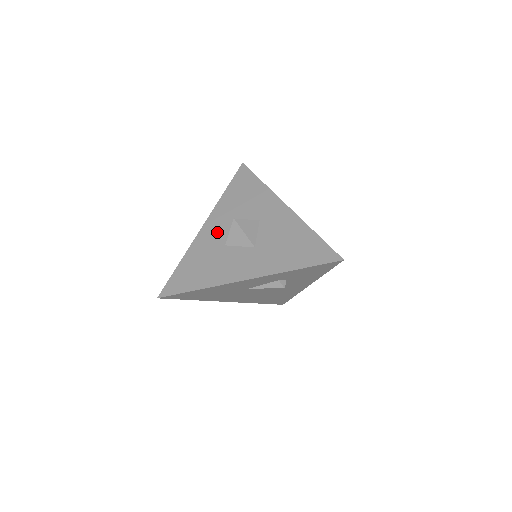
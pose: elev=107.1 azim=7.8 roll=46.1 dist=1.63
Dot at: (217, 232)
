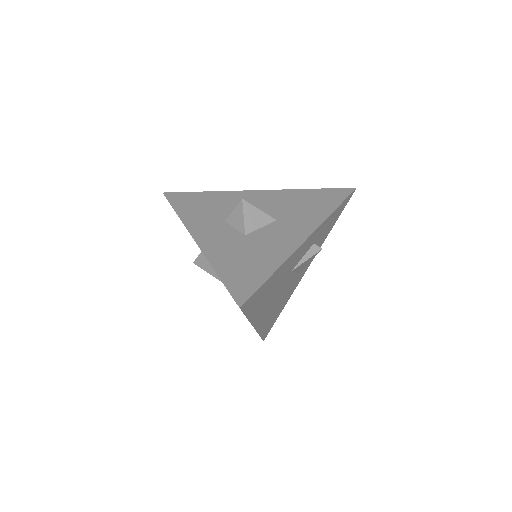
Dot at: (220, 234)
